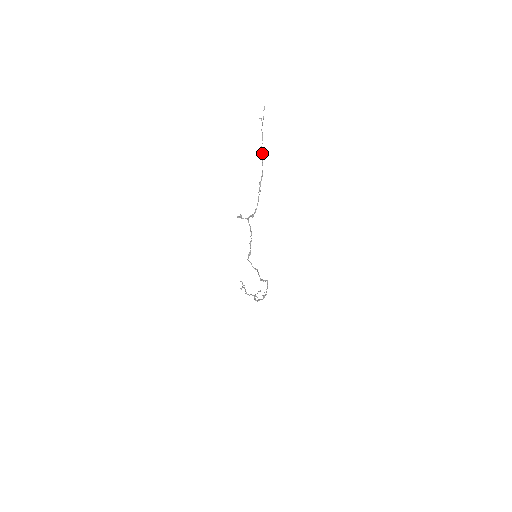
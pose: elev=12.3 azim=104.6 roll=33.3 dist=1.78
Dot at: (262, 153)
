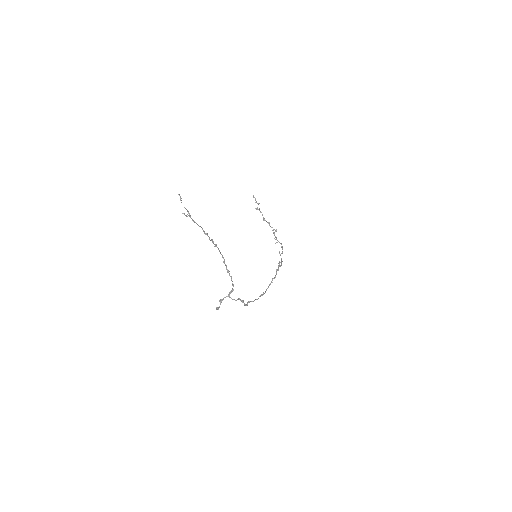
Dot at: (209, 238)
